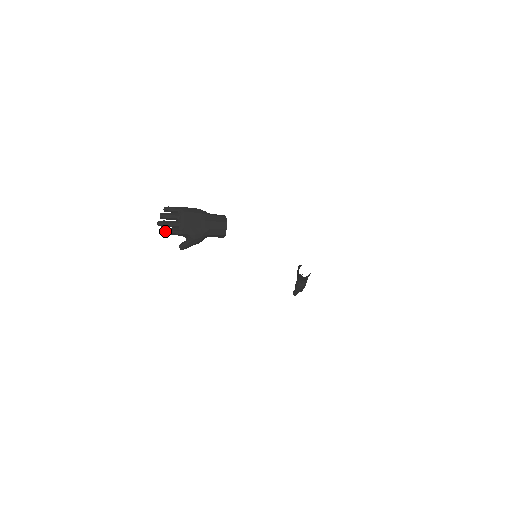
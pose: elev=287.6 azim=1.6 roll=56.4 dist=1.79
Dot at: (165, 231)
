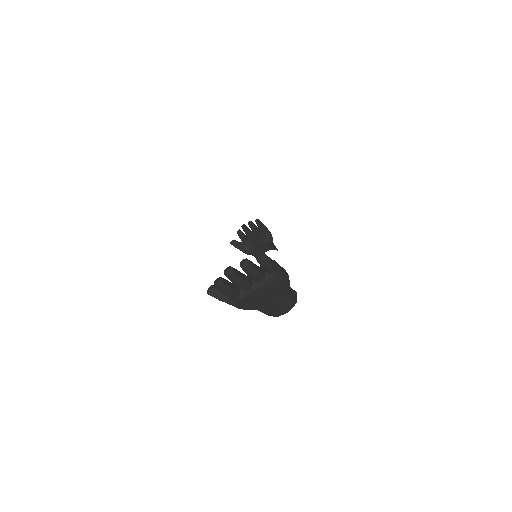
Dot at: (223, 290)
